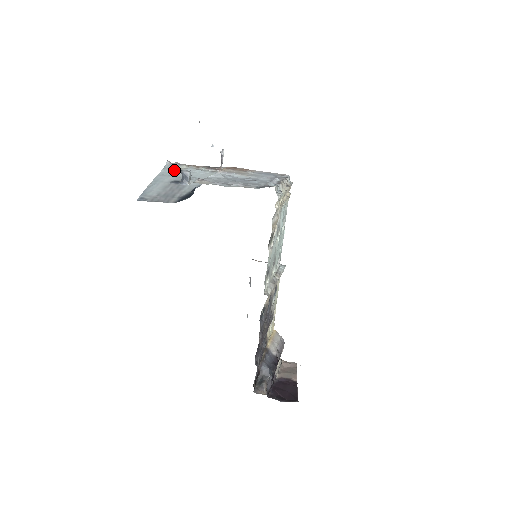
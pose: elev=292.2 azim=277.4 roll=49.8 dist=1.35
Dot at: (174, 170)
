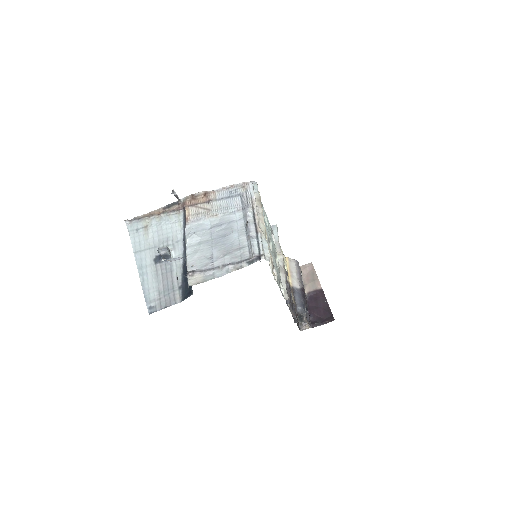
Dot at: (141, 233)
